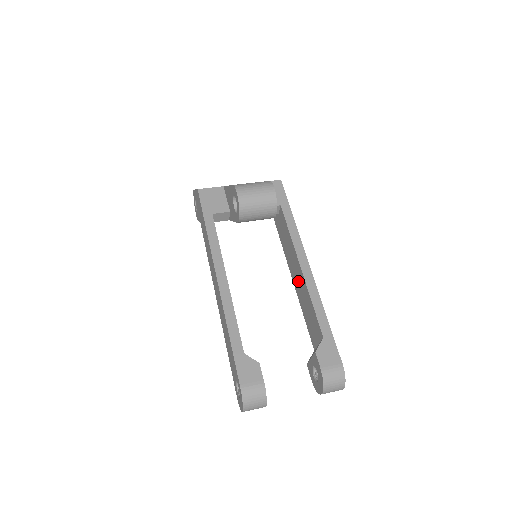
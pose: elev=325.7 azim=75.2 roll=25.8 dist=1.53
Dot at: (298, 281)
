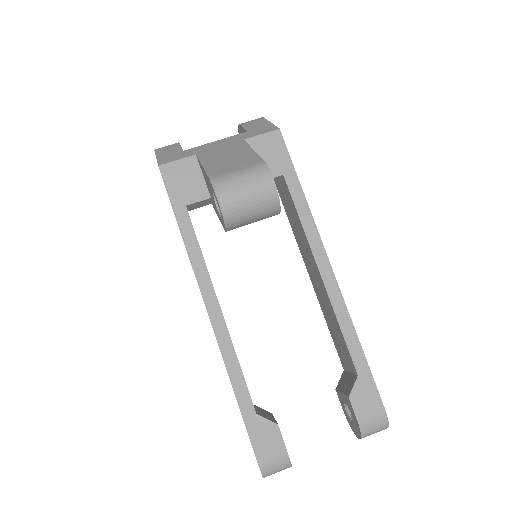
Dot at: (317, 284)
